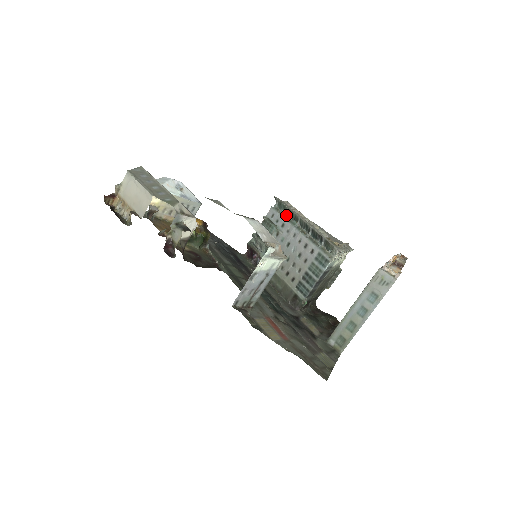
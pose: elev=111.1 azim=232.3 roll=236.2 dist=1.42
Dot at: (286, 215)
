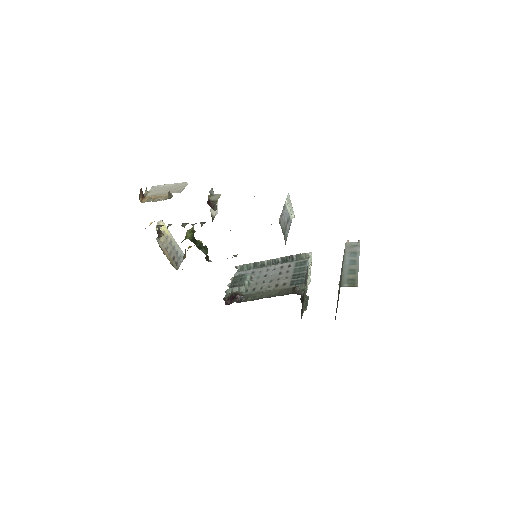
Dot at: (252, 268)
